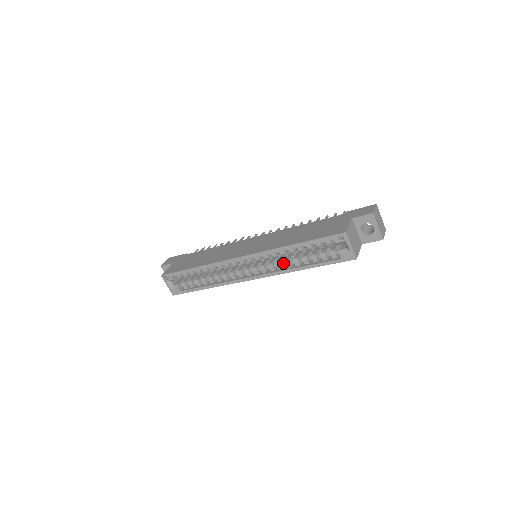
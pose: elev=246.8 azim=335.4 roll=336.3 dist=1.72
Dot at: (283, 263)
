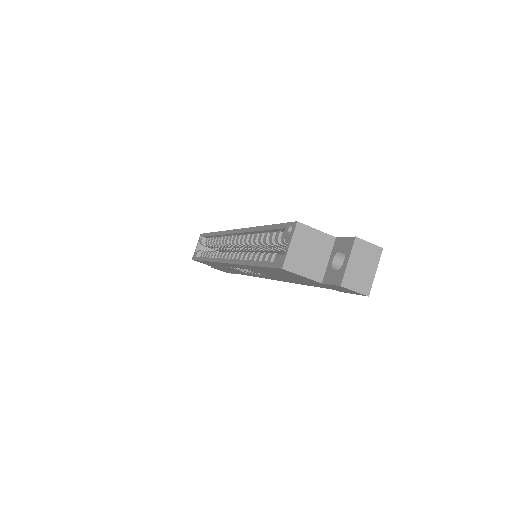
Dot at: occluded
